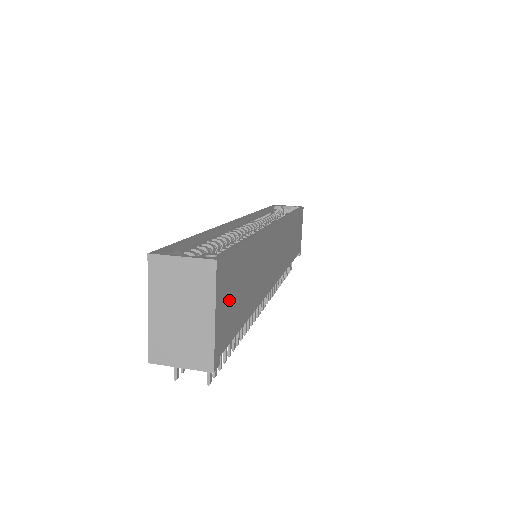
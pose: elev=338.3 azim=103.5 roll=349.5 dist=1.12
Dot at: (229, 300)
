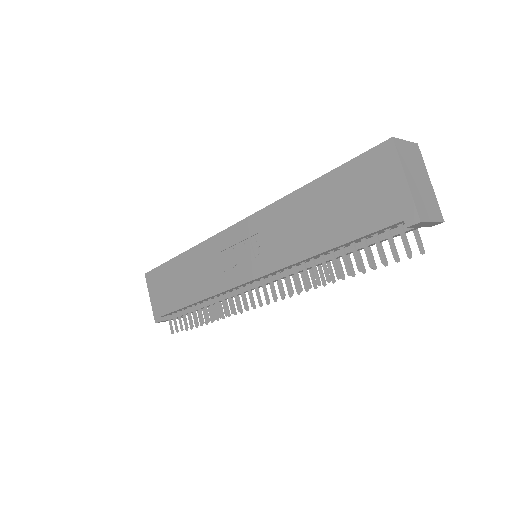
Dot at: occluded
